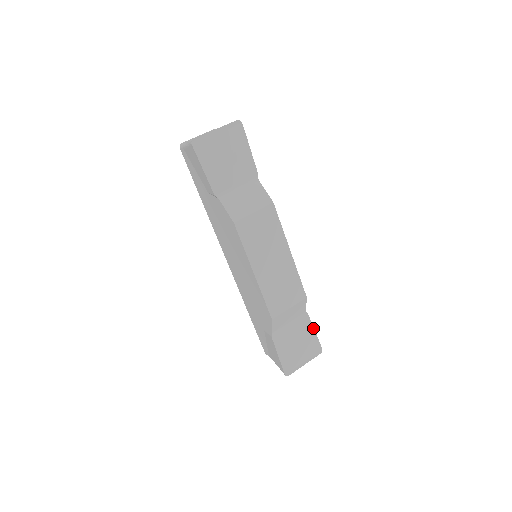
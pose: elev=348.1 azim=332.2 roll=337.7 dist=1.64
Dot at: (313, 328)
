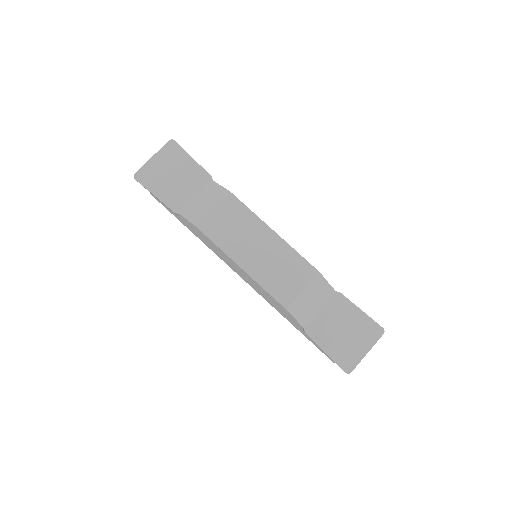
Dot at: (356, 307)
